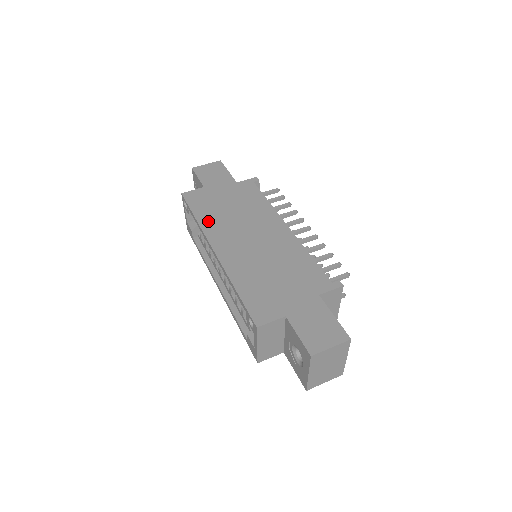
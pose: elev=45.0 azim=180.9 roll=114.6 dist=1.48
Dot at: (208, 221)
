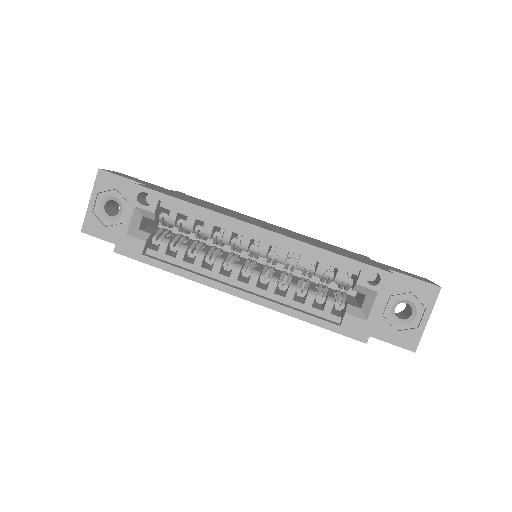
Dot at: (209, 208)
